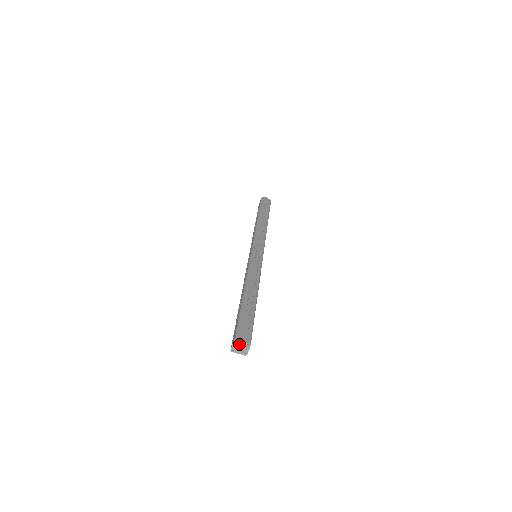
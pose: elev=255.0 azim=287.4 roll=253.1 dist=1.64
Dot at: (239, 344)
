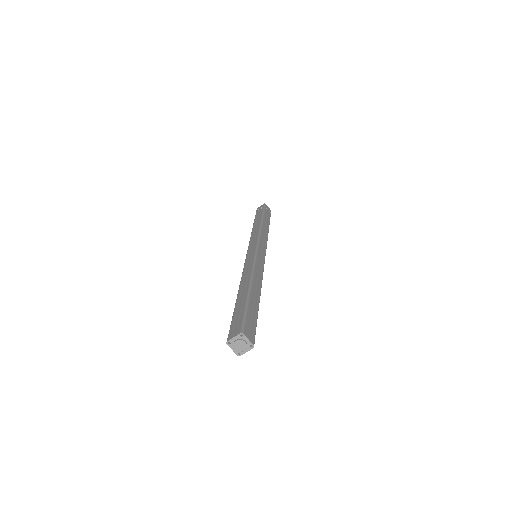
Dot at: (243, 340)
